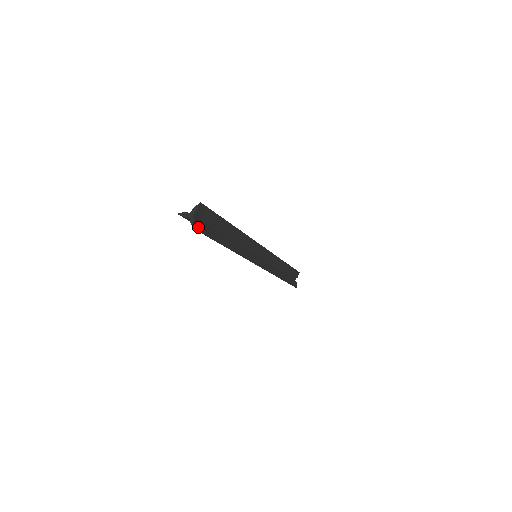
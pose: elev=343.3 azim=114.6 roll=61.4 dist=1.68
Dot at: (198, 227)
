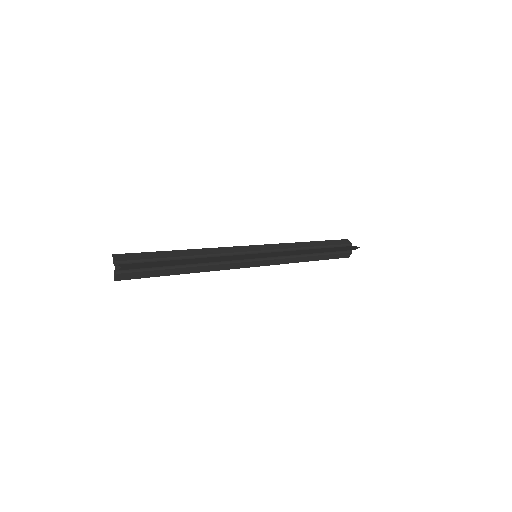
Dot at: (123, 277)
